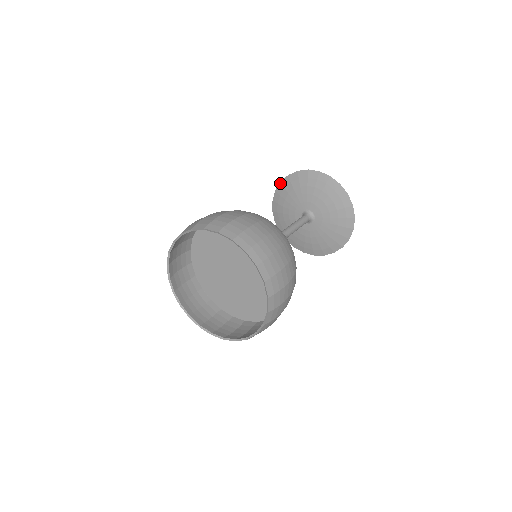
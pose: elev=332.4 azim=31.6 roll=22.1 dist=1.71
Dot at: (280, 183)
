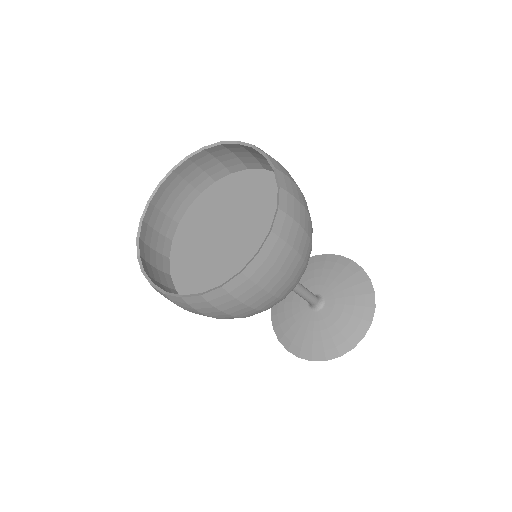
Dot at: occluded
